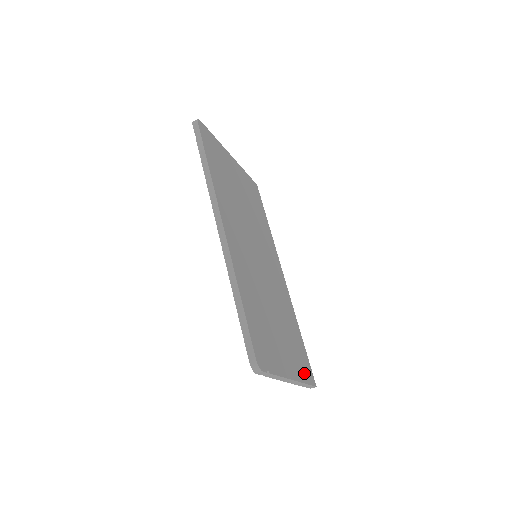
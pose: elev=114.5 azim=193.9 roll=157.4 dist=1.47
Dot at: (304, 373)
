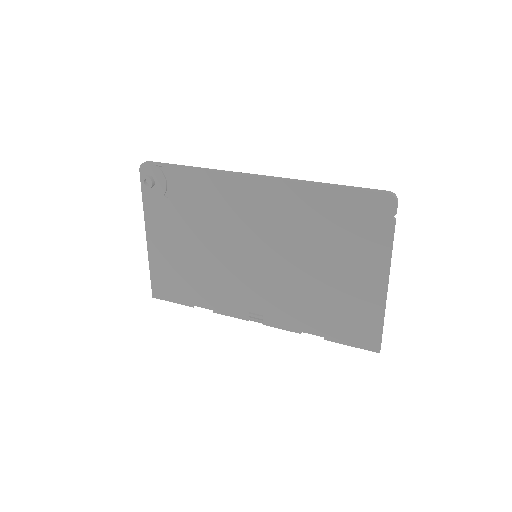
Dot at: occluded
